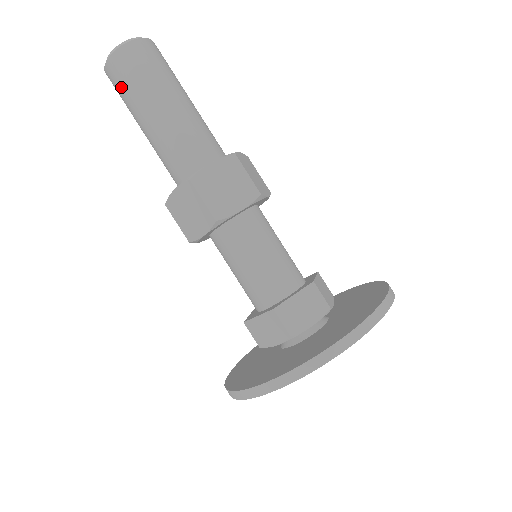
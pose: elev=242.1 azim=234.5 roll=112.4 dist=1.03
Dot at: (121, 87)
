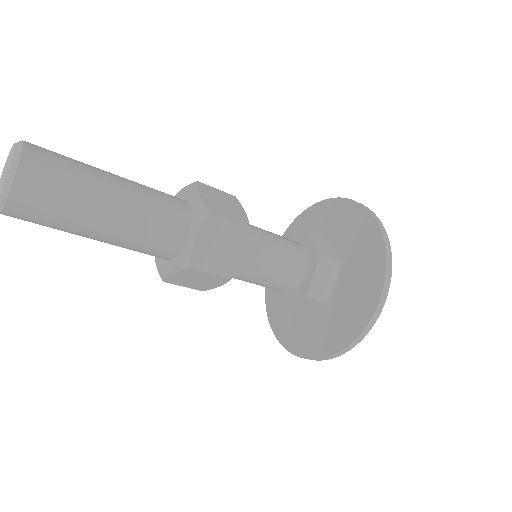
Dot at: (41, 223)
